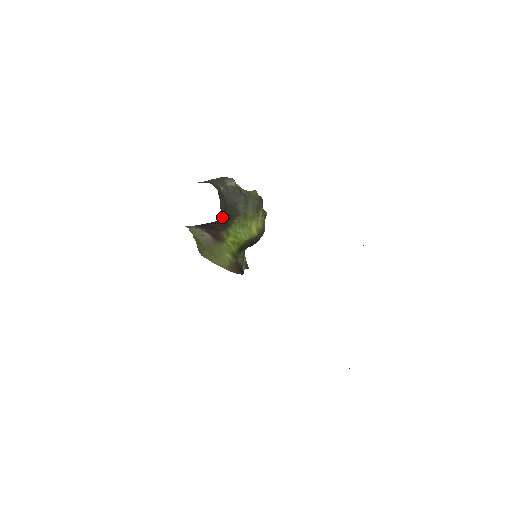
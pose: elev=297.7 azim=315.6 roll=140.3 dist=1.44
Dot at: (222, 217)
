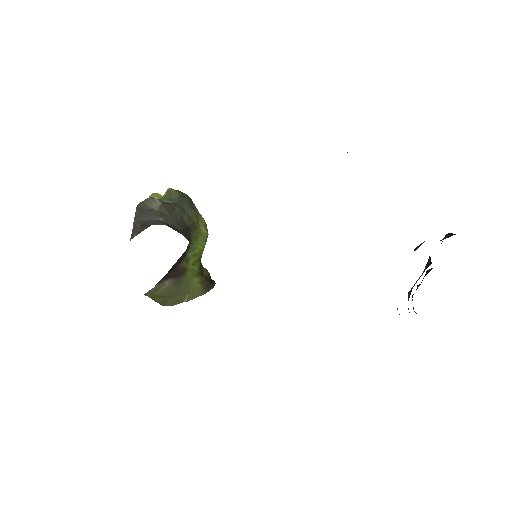
Dot at: occluded
